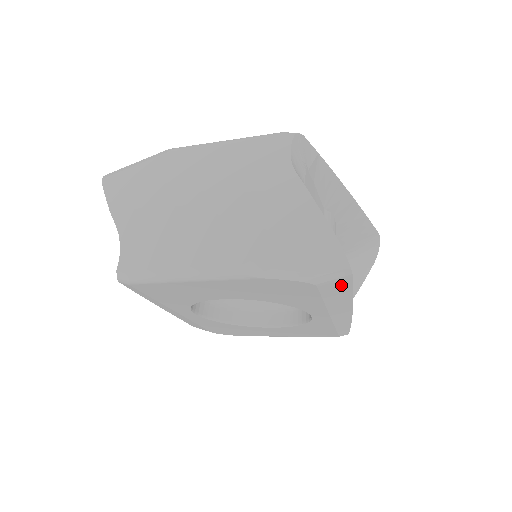
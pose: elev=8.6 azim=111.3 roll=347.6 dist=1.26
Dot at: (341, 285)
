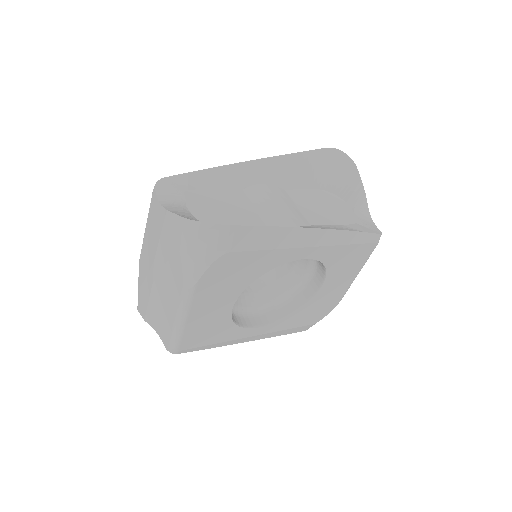
Dot at: (246, 235)
